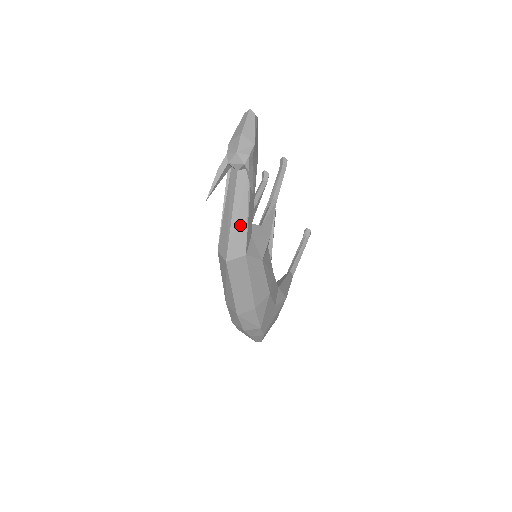
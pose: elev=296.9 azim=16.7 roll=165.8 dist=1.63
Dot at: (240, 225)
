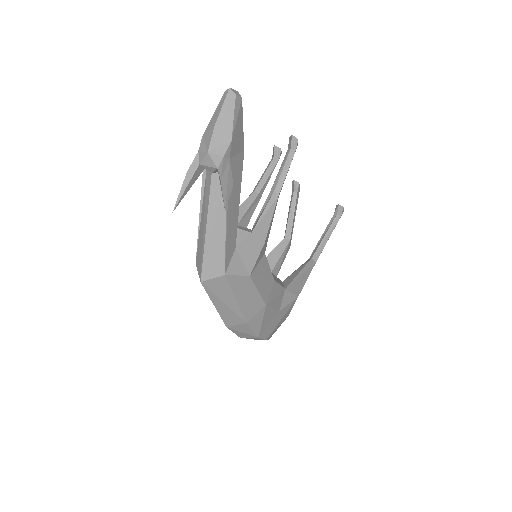
Dot at: (216, 240)
